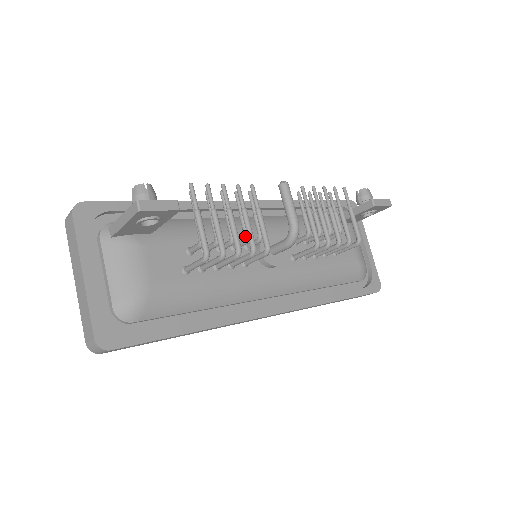
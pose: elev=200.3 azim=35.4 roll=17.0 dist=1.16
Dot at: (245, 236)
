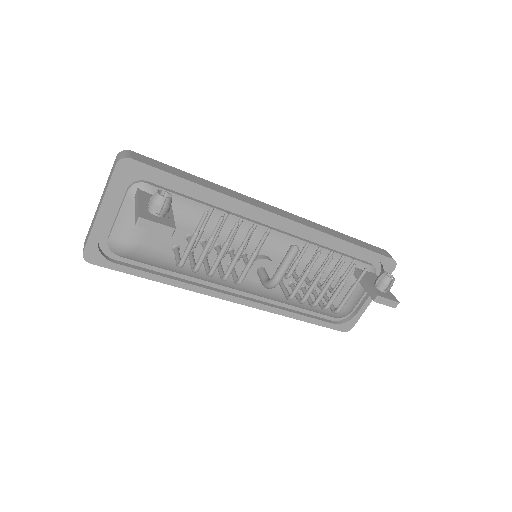
Dot at: occluded
